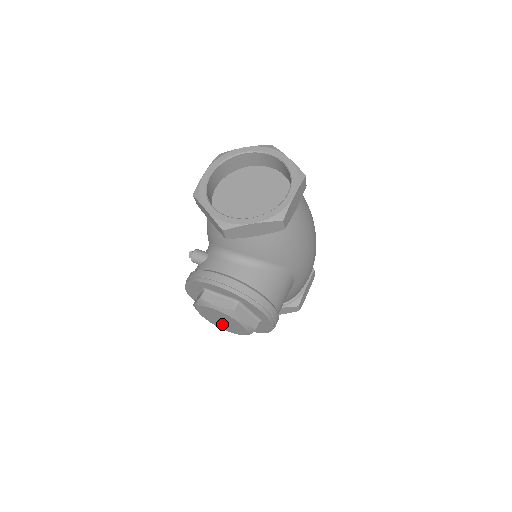
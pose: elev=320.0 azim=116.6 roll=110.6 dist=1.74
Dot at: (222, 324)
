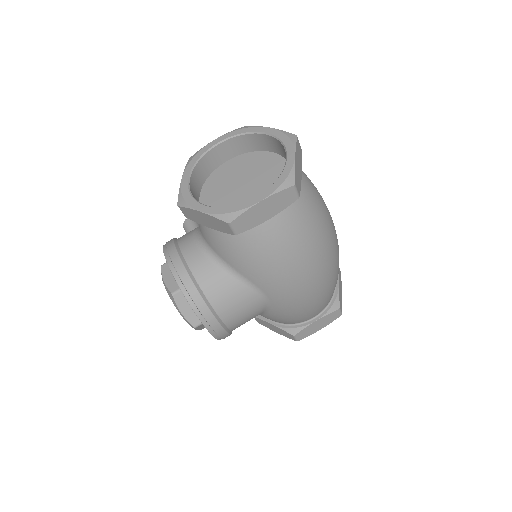
Dot at: occluded
